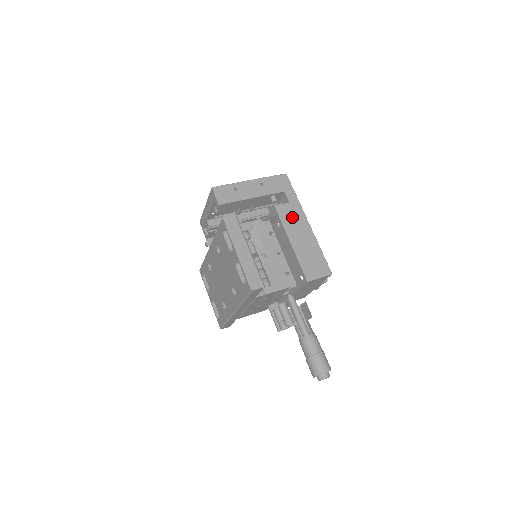
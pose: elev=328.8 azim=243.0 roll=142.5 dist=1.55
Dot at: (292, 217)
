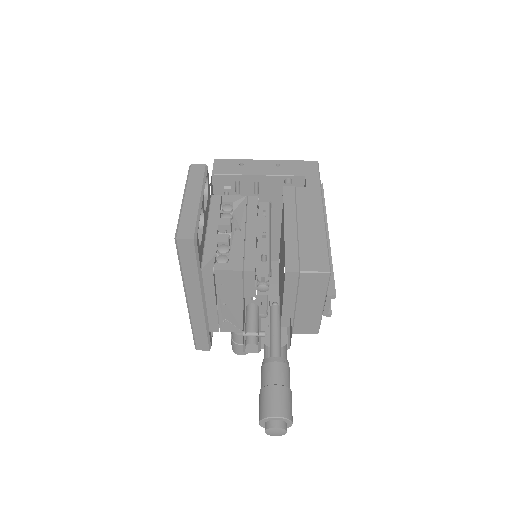
Dot at: (302, 201)
